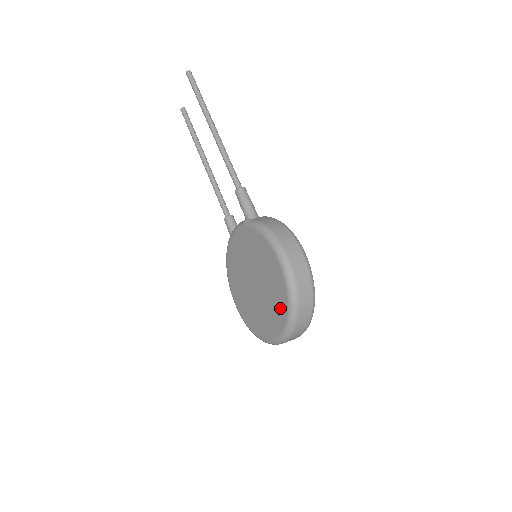
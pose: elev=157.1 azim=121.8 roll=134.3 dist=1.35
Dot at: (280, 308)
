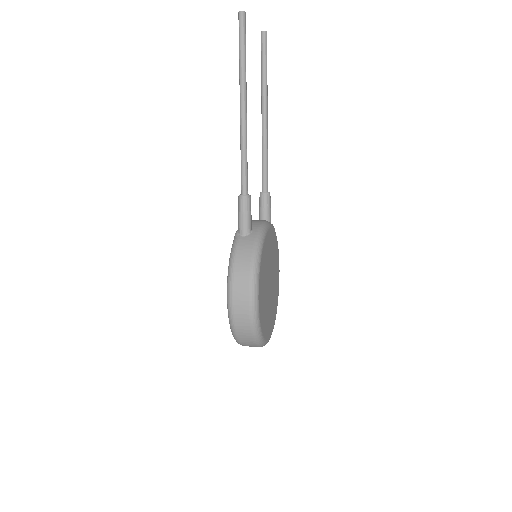
Dot at: occluded
